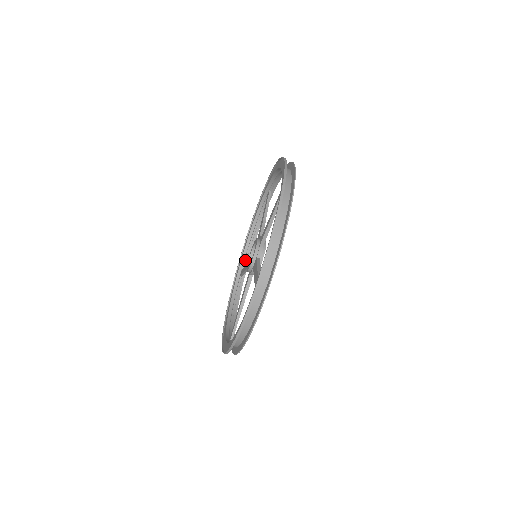
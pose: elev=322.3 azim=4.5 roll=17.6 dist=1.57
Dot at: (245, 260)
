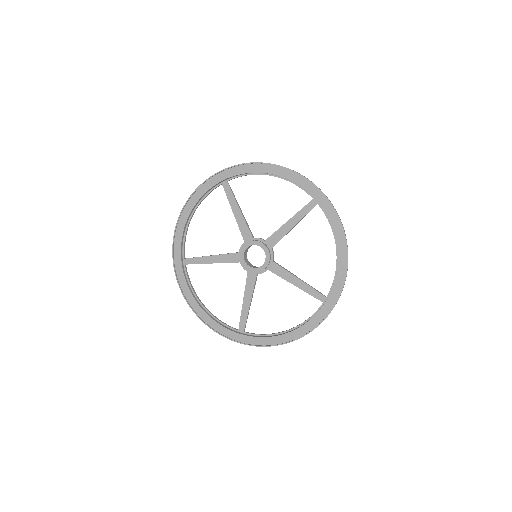
Dot at: (184, 247)
